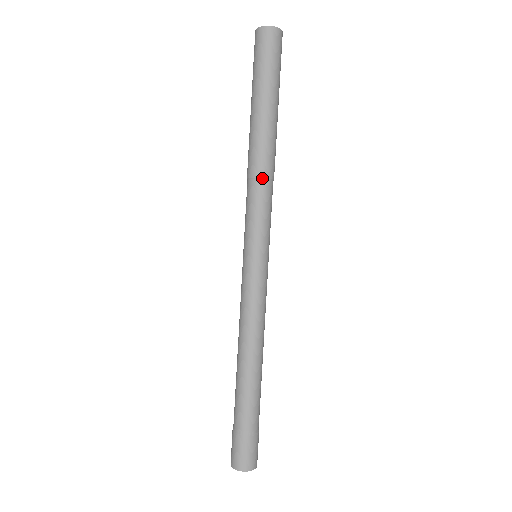
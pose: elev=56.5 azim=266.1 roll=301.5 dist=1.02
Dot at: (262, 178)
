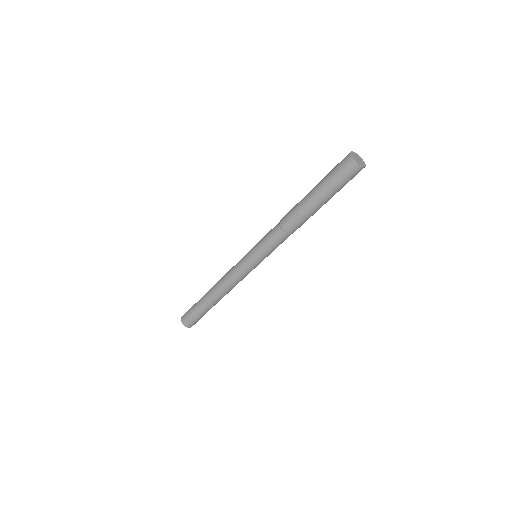
Dot at: (287, 233)
